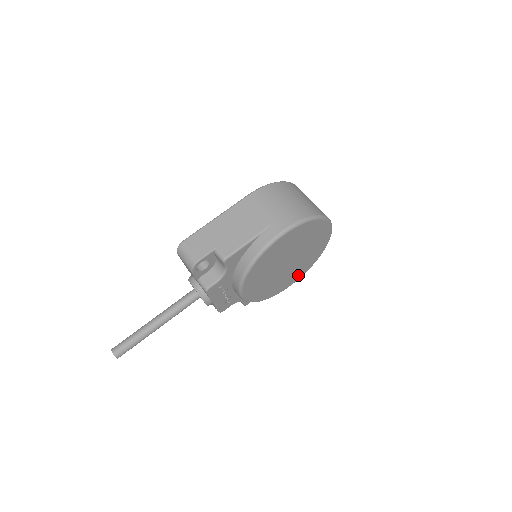
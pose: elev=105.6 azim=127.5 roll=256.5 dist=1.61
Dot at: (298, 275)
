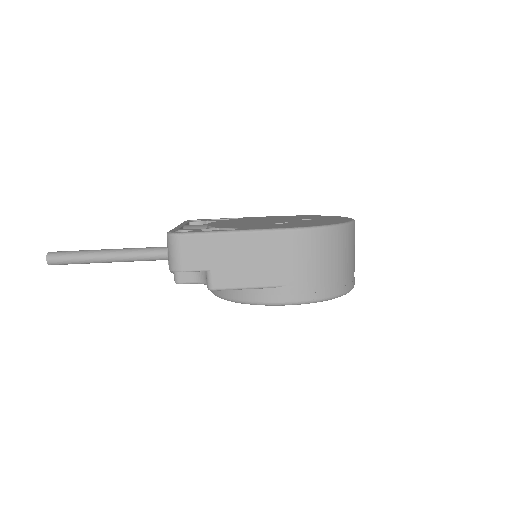
Dot at: occluded
